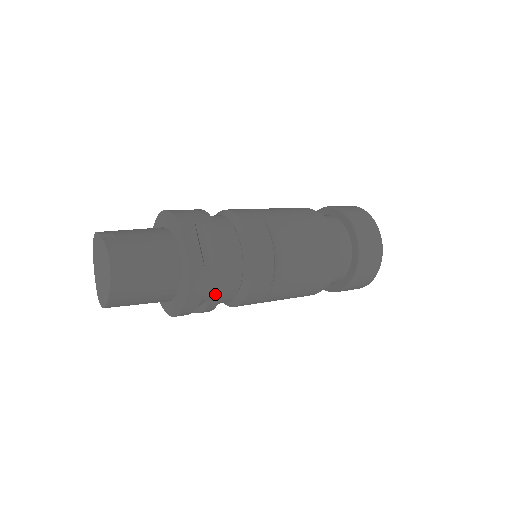
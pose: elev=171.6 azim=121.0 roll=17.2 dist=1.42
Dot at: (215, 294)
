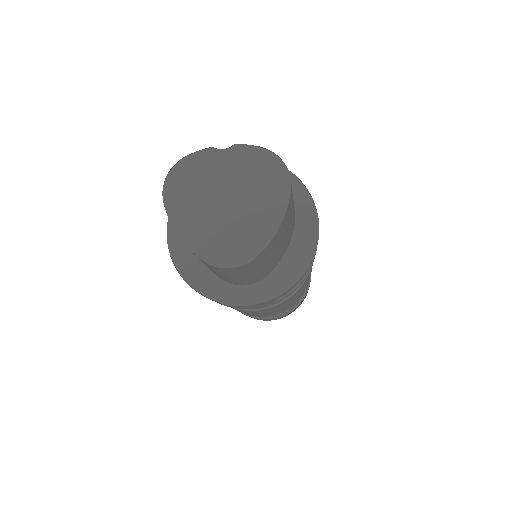
Dot at: occluded
